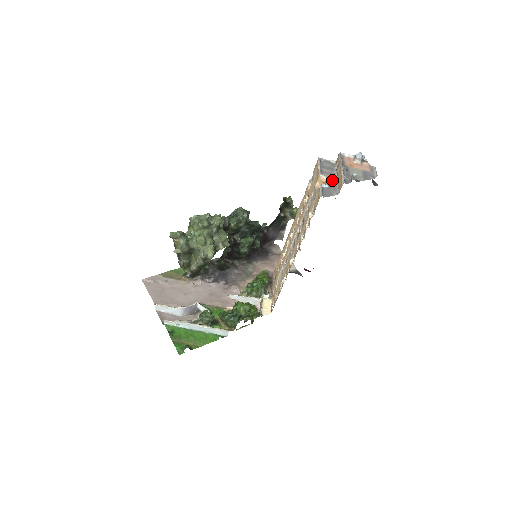
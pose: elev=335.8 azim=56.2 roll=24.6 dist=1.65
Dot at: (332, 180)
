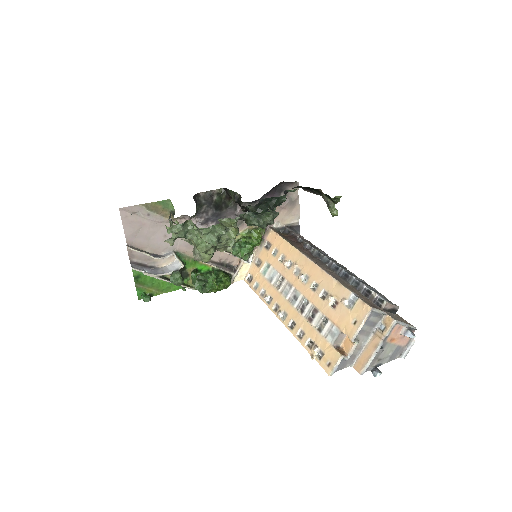
Dot at: (361, 344)
